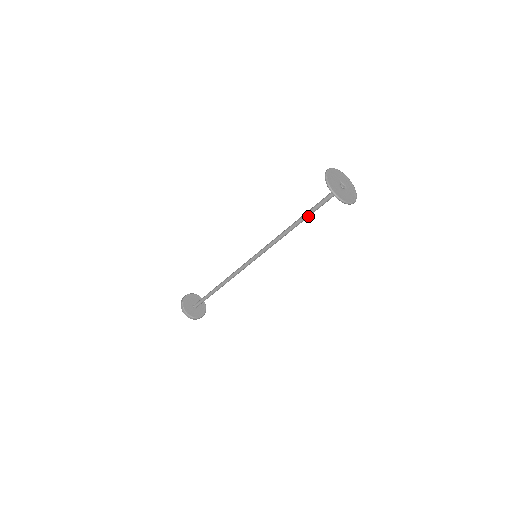
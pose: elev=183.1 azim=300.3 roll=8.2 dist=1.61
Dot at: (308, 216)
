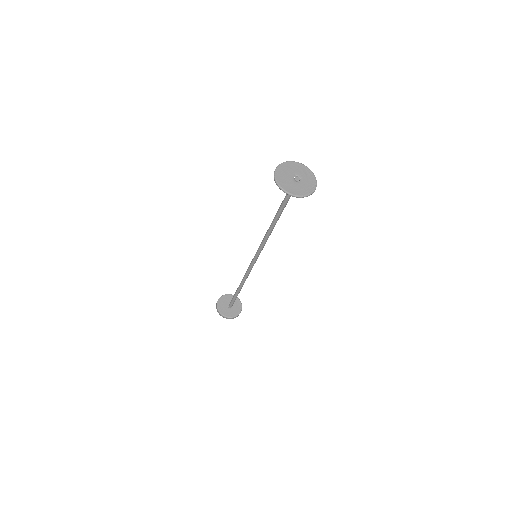
Dot at: (280, 213)
